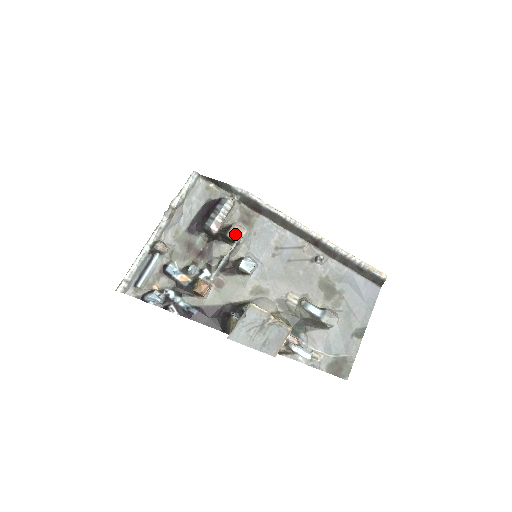
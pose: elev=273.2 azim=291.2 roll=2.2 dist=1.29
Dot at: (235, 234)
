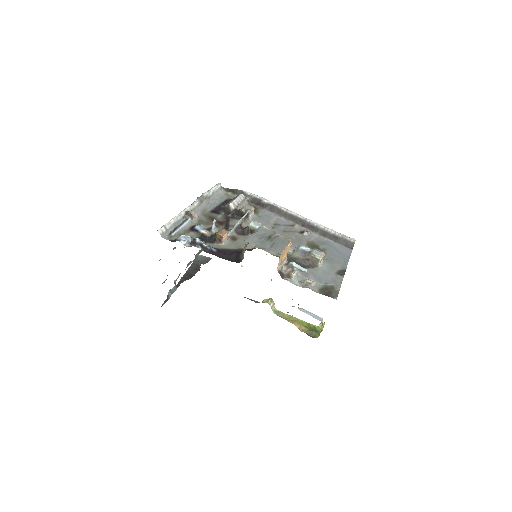
Dot at: (247, 209)
